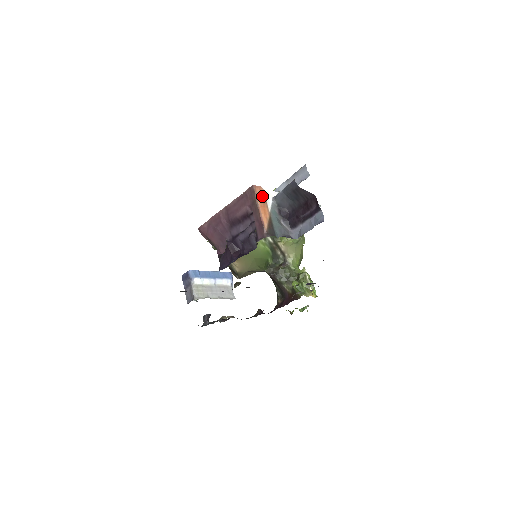
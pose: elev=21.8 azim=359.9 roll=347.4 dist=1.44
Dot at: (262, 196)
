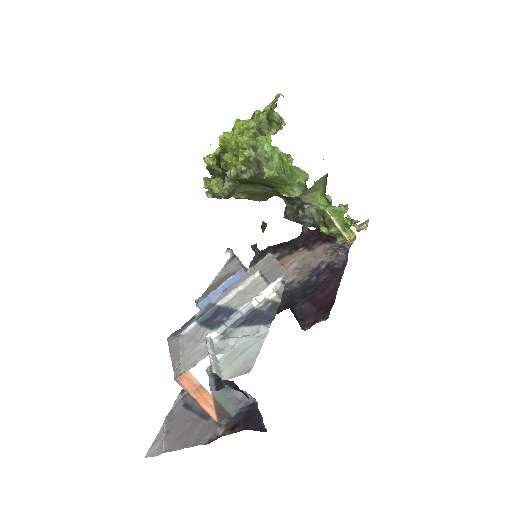
Dot at: (192, 383)
